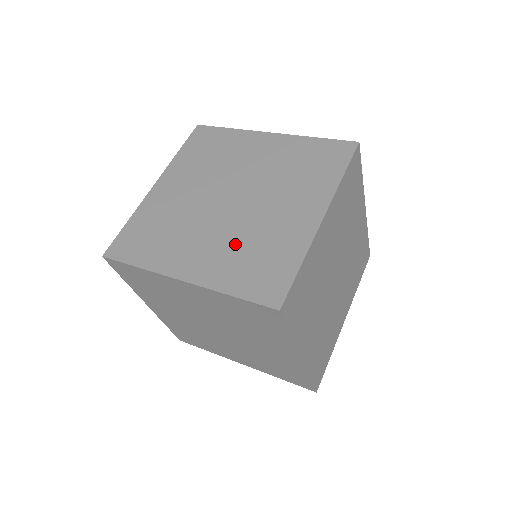
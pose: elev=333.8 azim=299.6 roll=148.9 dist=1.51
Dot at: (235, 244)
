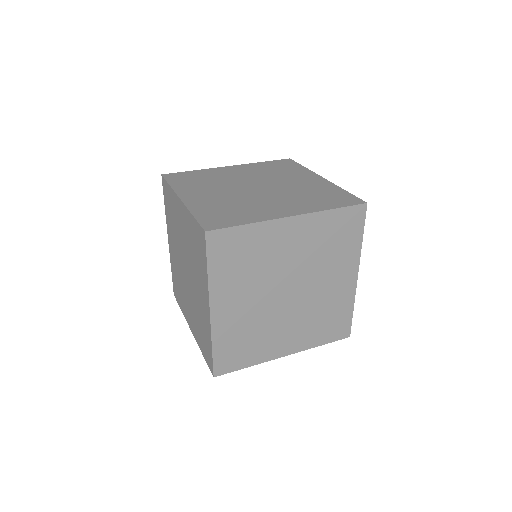
Dot at: (195, 314)
